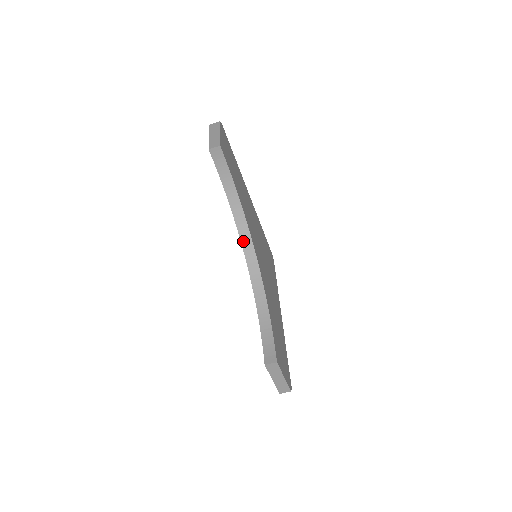
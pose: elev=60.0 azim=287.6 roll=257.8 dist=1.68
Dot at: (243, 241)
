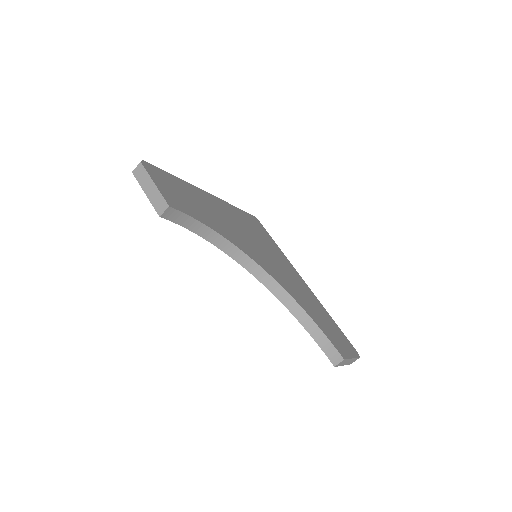
Dot at: (243, 264)
